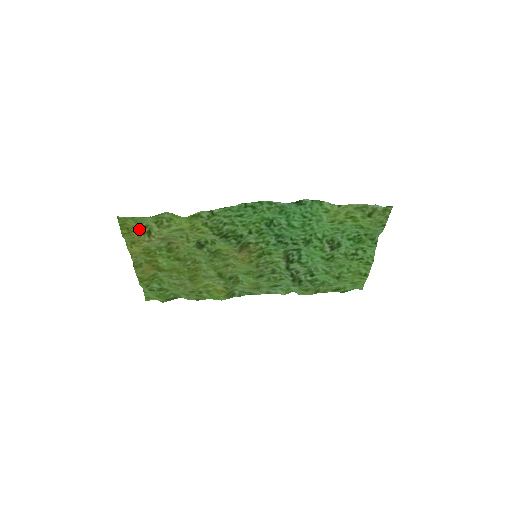
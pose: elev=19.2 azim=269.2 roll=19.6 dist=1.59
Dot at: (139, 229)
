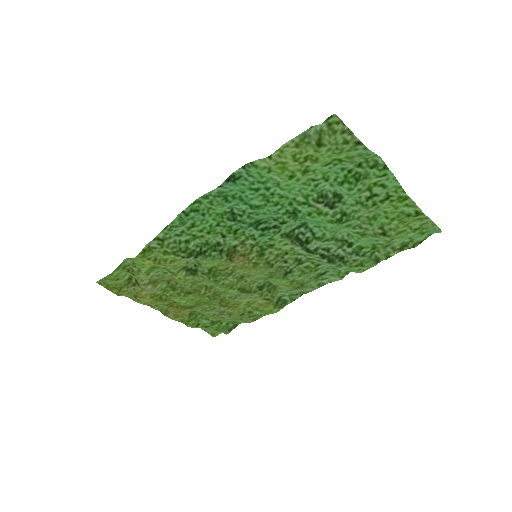
Dot at: (126, 283)
